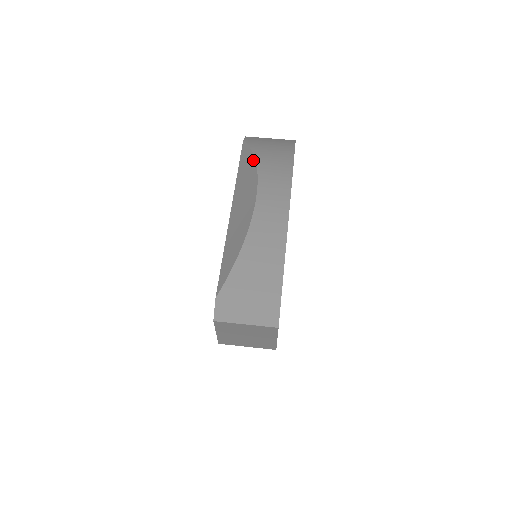
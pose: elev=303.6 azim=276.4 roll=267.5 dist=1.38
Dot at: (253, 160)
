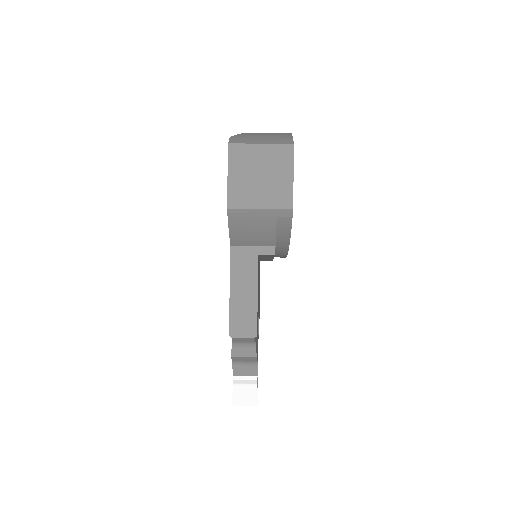
Dot at: occluded
